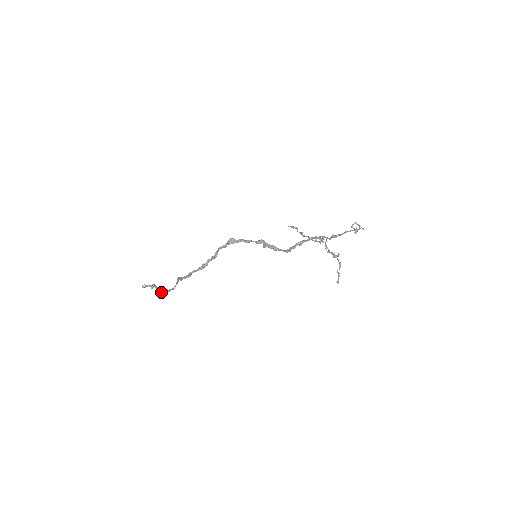
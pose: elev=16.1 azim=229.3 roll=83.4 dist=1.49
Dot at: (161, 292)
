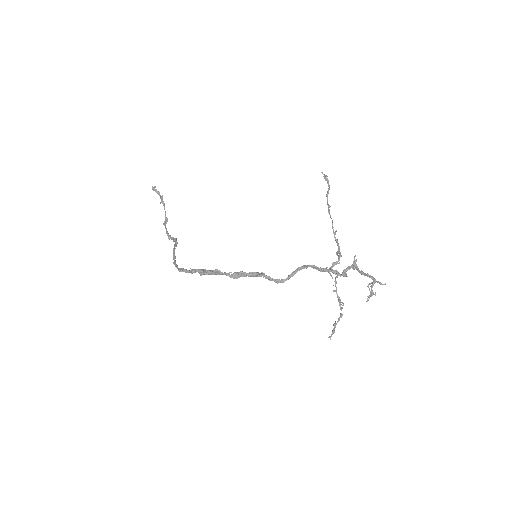
Dot at: occluded
